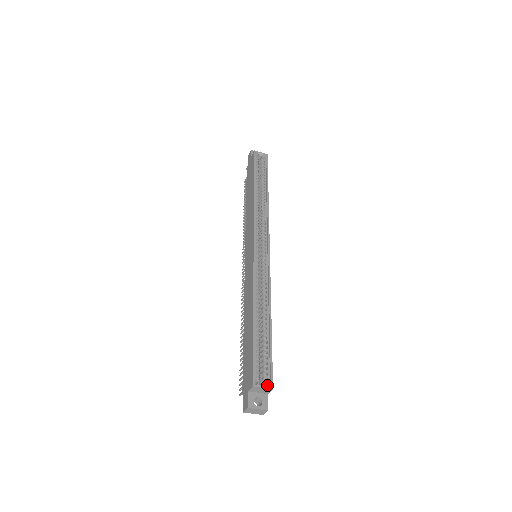
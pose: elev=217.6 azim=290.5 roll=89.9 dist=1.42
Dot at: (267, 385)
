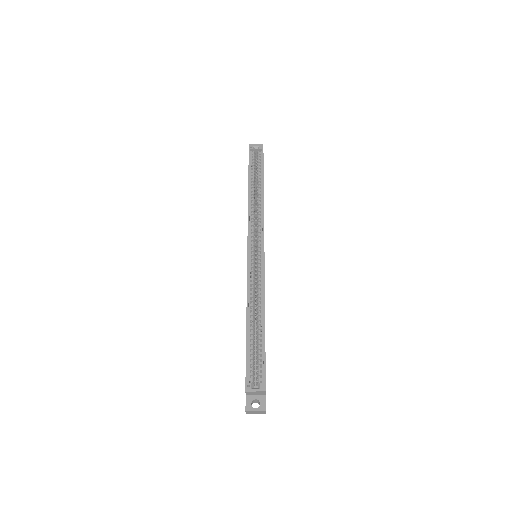
Dot at: (260, 388)
